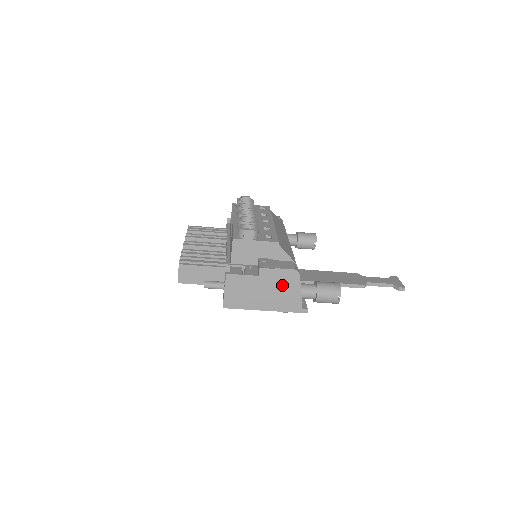
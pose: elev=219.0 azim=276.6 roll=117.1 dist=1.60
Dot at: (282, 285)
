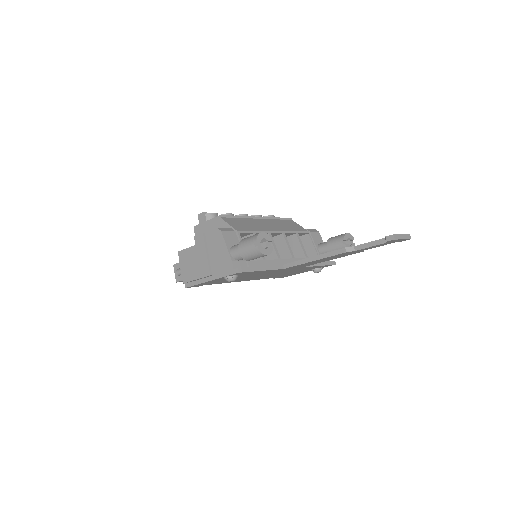
Dot at: (214, 248)
